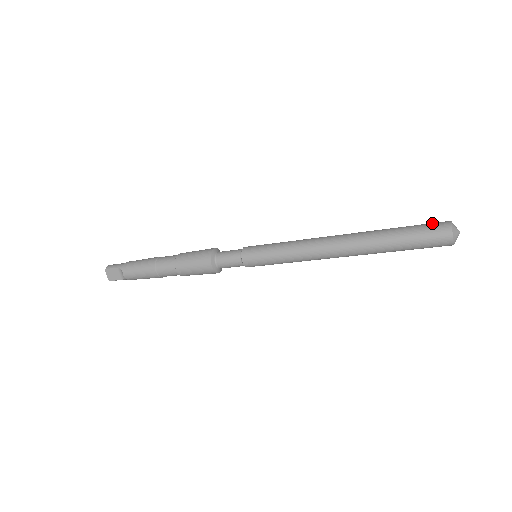
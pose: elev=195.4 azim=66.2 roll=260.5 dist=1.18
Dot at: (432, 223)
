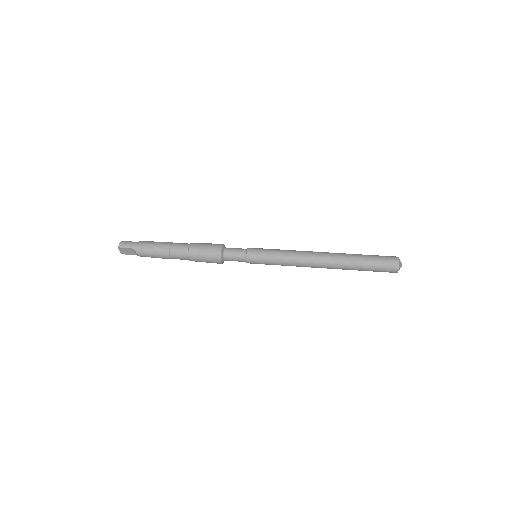
Dot at: (387, 259)
